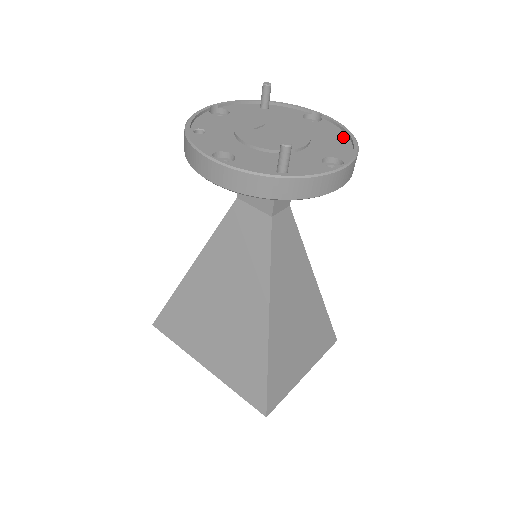
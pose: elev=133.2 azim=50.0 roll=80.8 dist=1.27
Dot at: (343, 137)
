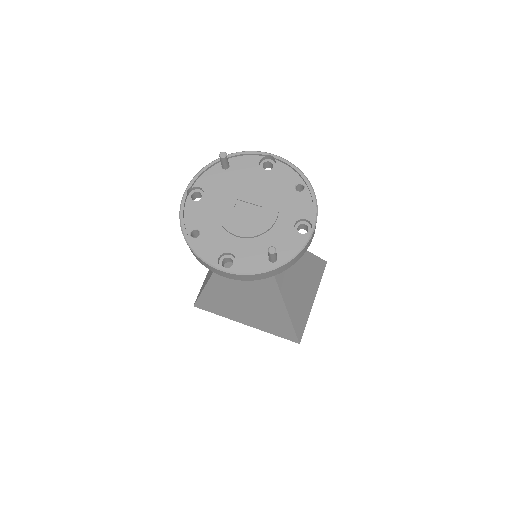
Dot at: (300, 183)
